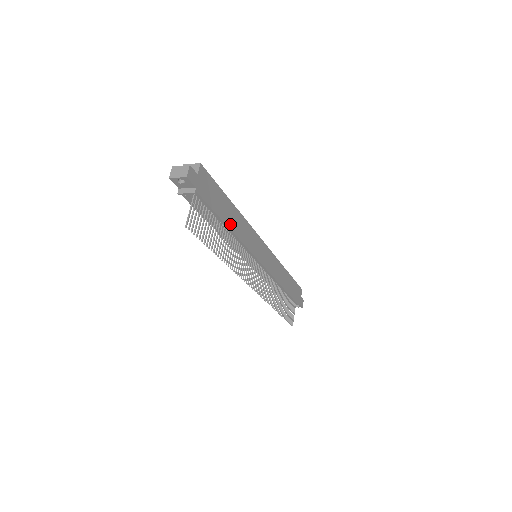
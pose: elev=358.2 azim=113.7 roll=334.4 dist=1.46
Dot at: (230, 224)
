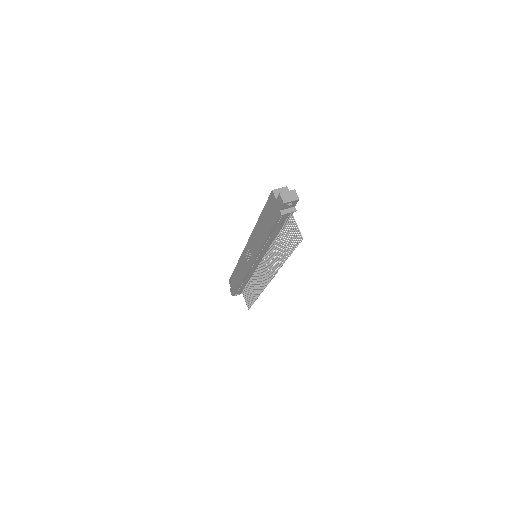
Dot at: occluded
